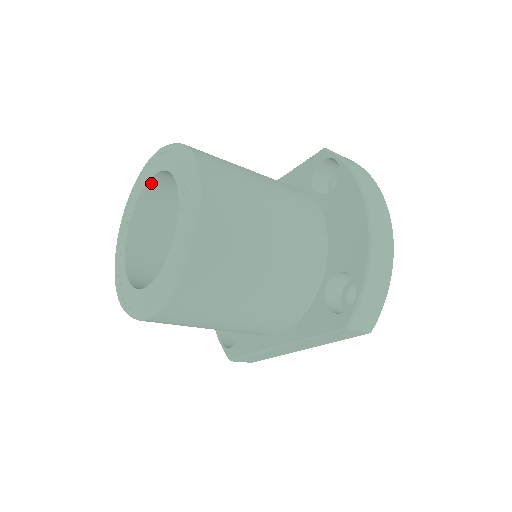
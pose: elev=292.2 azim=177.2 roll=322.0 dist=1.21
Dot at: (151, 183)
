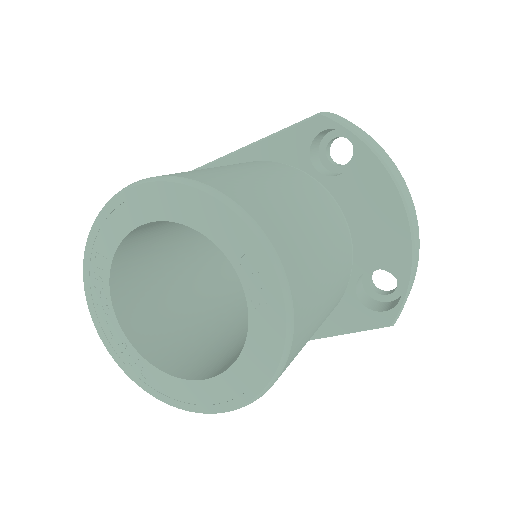
Dot at: (137, 228)
